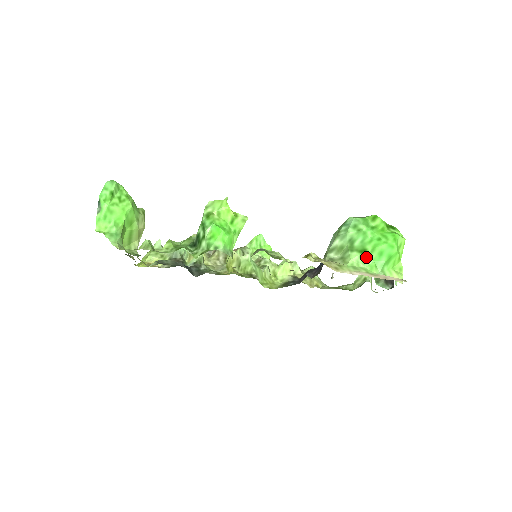
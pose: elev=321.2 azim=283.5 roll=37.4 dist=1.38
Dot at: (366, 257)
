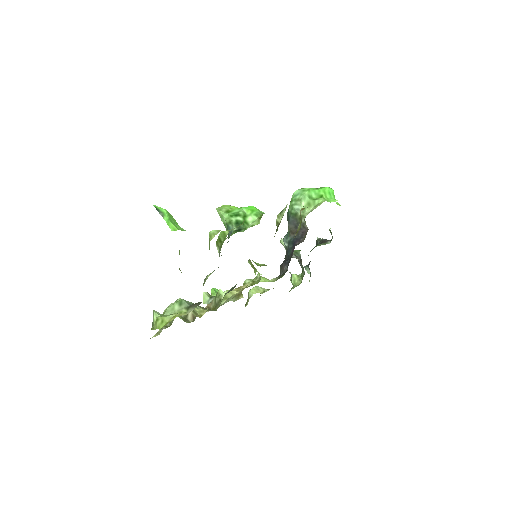
Dot at: (326, 198)
